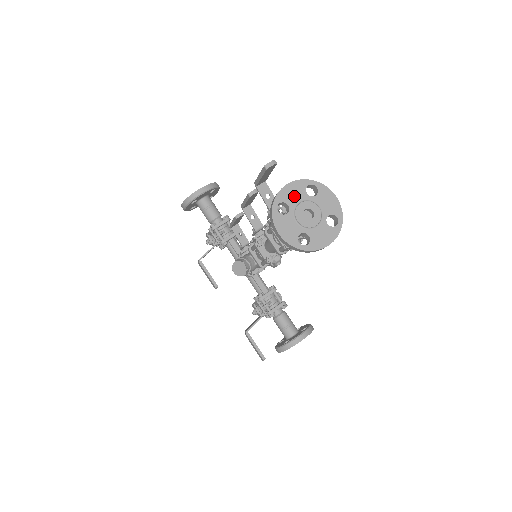
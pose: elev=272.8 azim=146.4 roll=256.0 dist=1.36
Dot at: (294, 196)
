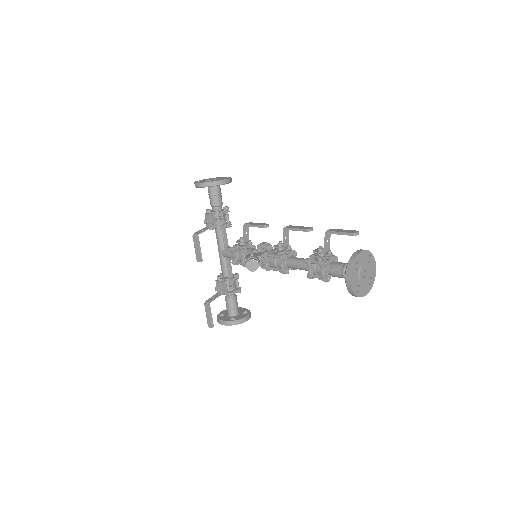
Dot at: (362, 260)
